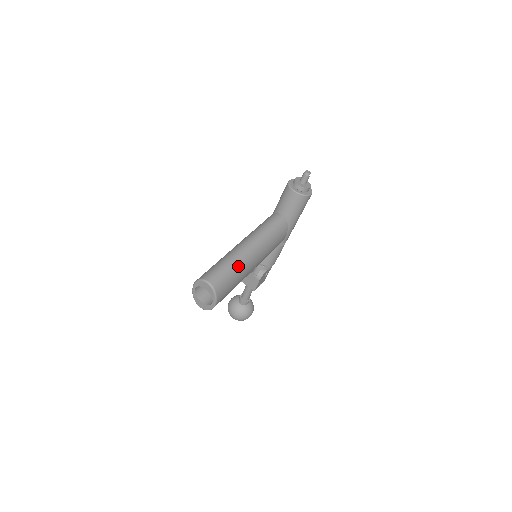
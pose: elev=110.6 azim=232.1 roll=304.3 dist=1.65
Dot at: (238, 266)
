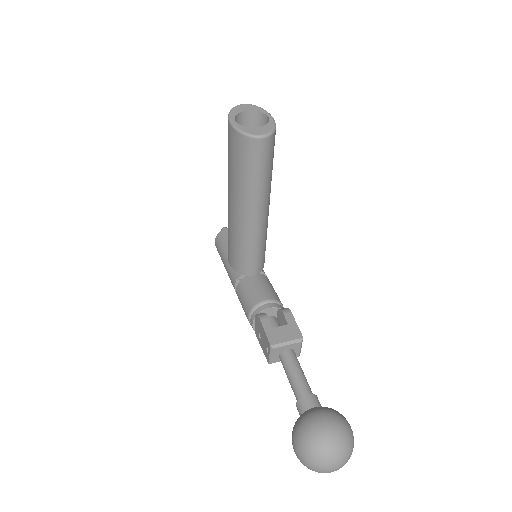
Dot at: occluded
